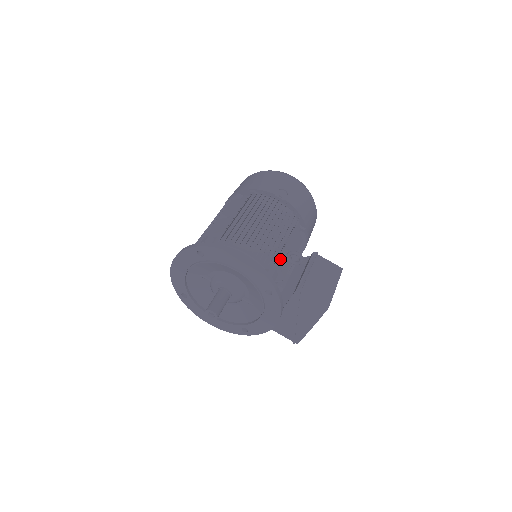
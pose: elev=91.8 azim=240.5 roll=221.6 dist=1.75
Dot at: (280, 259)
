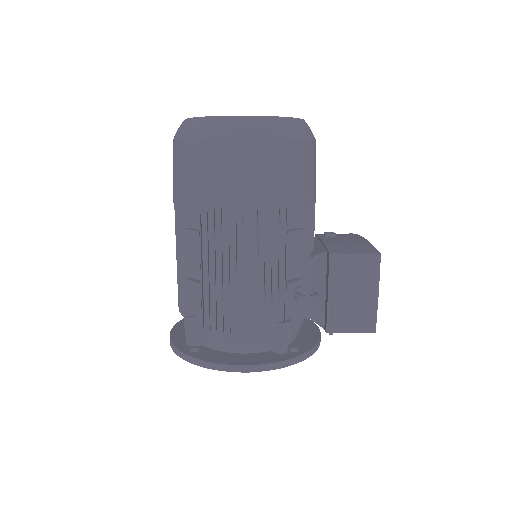
Dot at: (289, 308)
